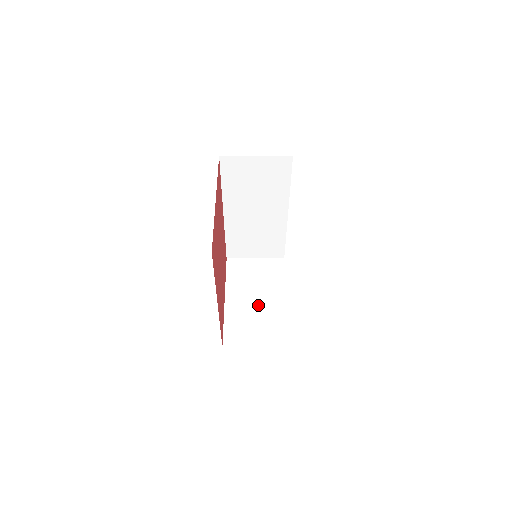
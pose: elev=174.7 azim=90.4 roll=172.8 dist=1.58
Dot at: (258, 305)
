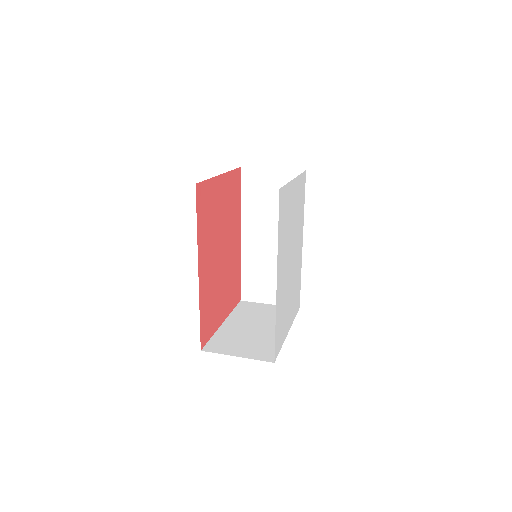
Dot at: (255, 331)
